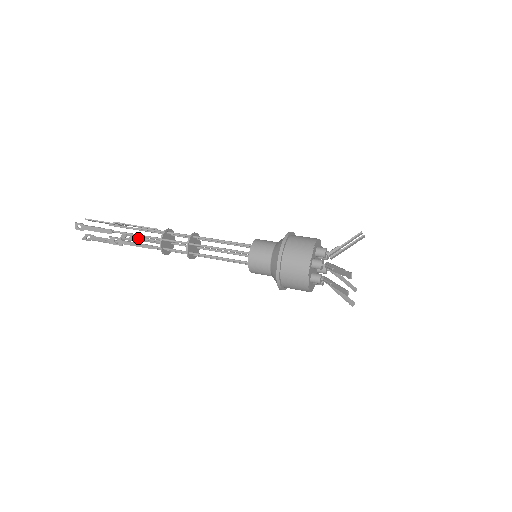
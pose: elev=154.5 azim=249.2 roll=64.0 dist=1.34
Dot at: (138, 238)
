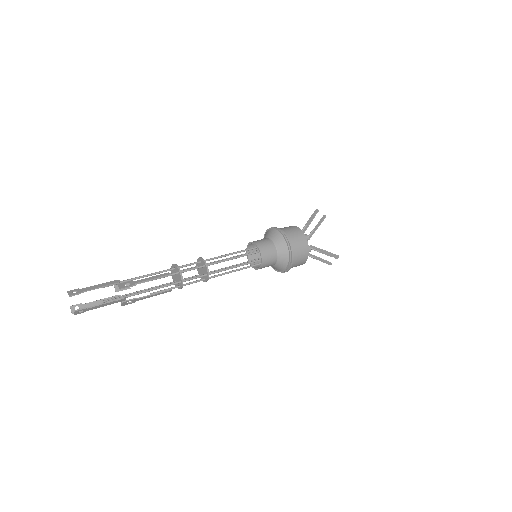
Dot at: occluded
